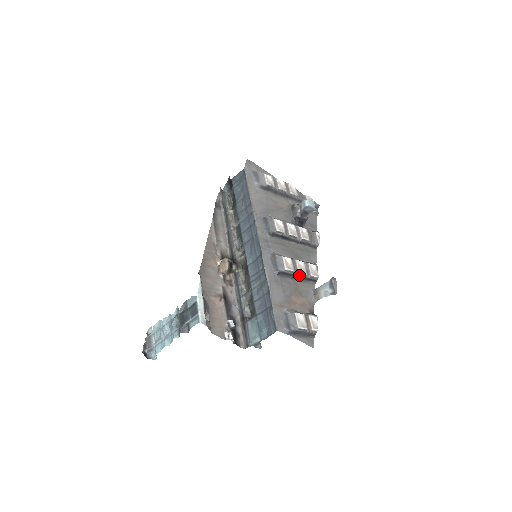
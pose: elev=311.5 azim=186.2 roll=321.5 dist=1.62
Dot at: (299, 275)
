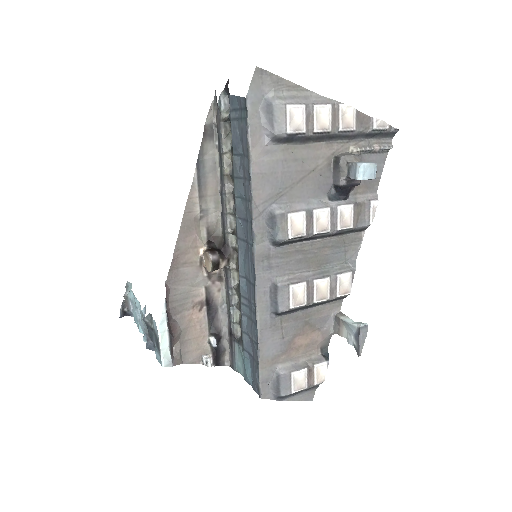
Dot at: (315, 303)
